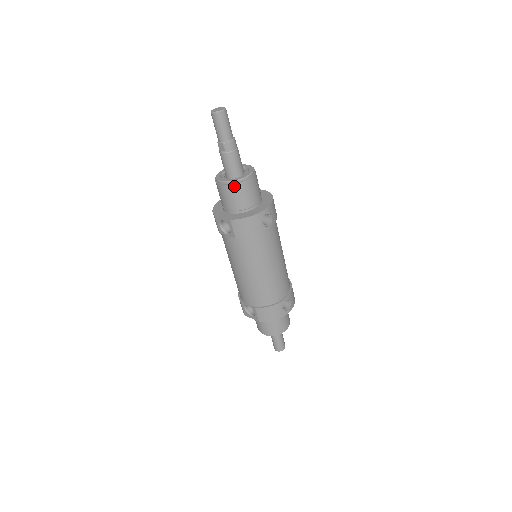
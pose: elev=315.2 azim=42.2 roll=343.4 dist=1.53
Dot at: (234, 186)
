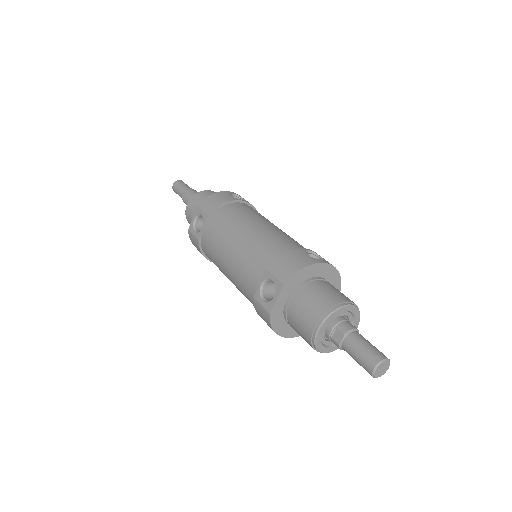
Dot at: (197, 195)
